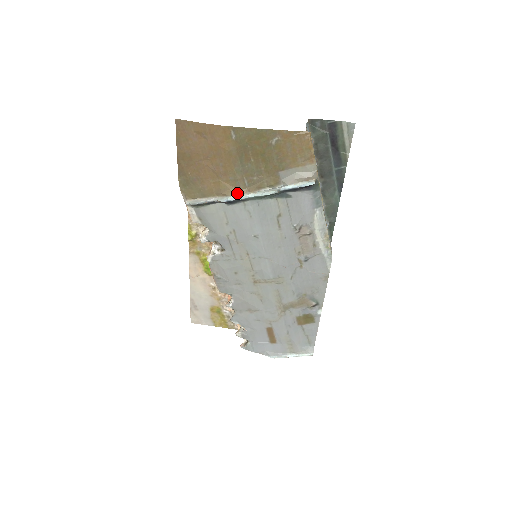
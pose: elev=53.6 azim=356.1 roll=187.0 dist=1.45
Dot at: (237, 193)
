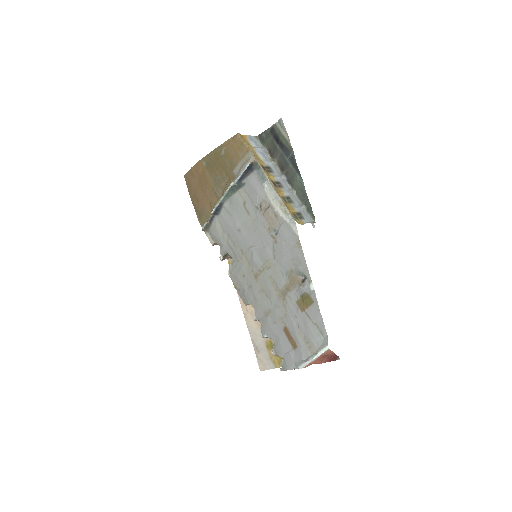
Dot at: (218, 201)
